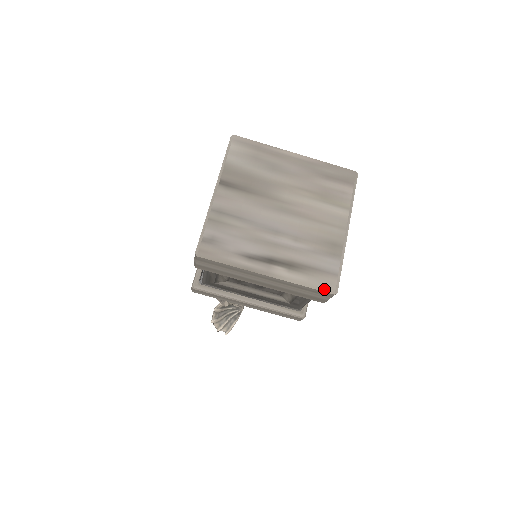
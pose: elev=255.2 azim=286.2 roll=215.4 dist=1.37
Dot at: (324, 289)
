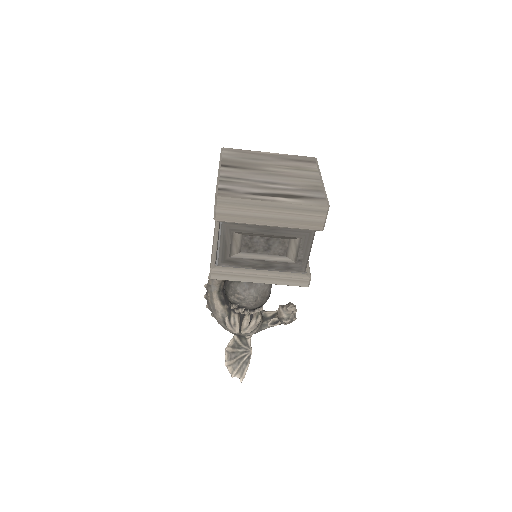
Dot at: (319, 205)
